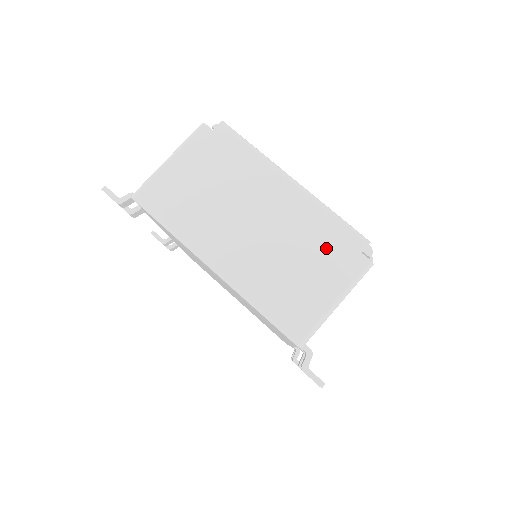
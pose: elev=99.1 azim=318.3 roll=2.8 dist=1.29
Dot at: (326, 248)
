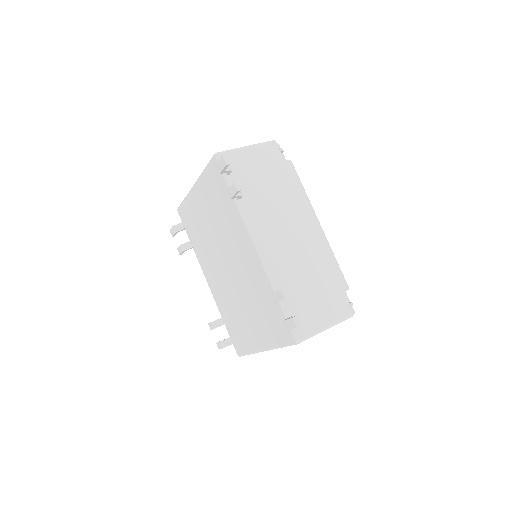
Dot at: occluded
